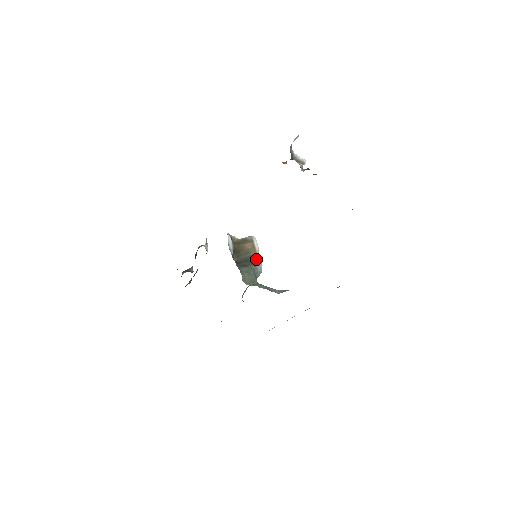
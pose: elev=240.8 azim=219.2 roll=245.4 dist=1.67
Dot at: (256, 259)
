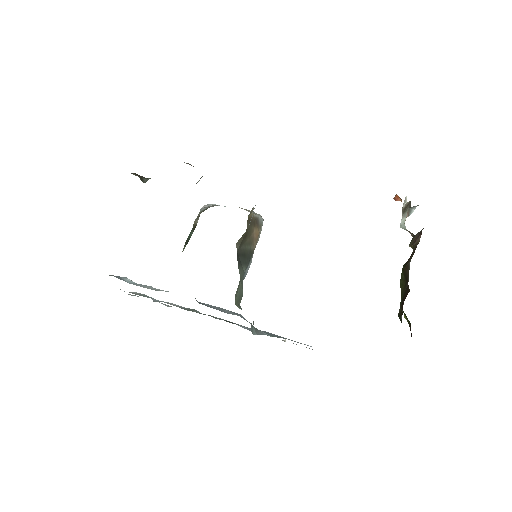
Dot at: (251, 258)
